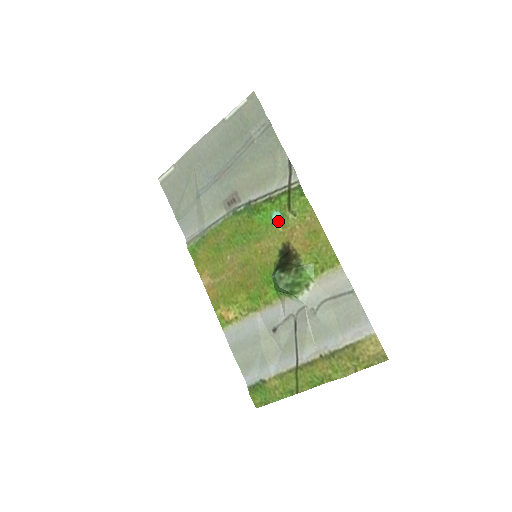
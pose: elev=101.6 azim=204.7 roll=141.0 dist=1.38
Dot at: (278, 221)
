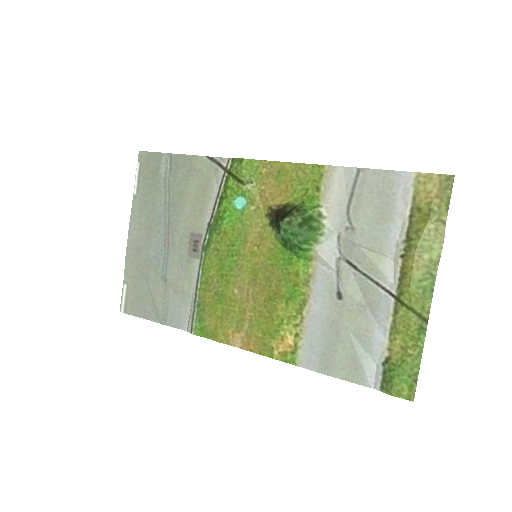
Dot at: (244, 205)
